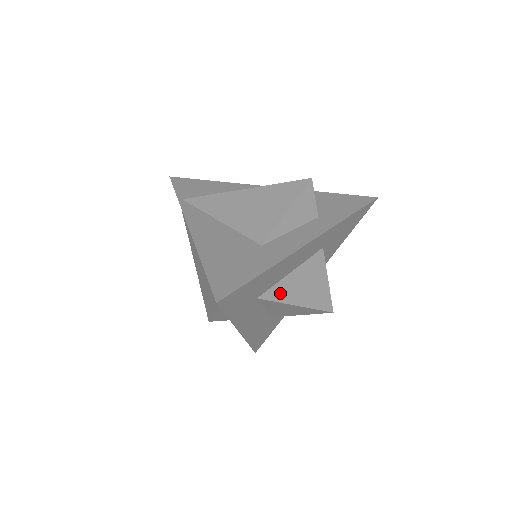
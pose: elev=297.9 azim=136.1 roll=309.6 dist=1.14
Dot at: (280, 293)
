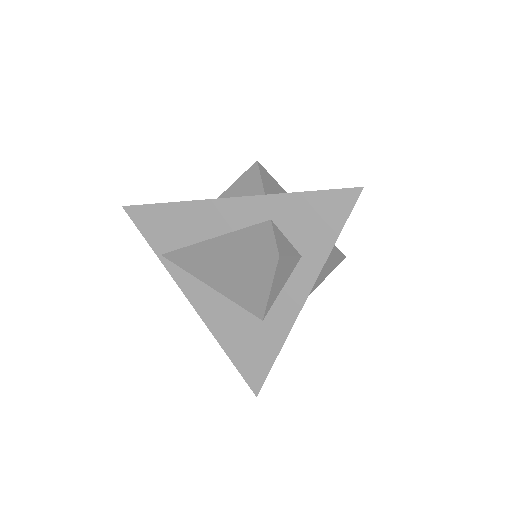
Dot at: occluded
